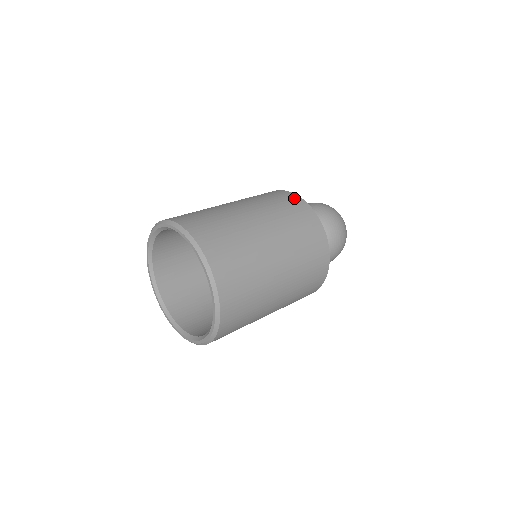
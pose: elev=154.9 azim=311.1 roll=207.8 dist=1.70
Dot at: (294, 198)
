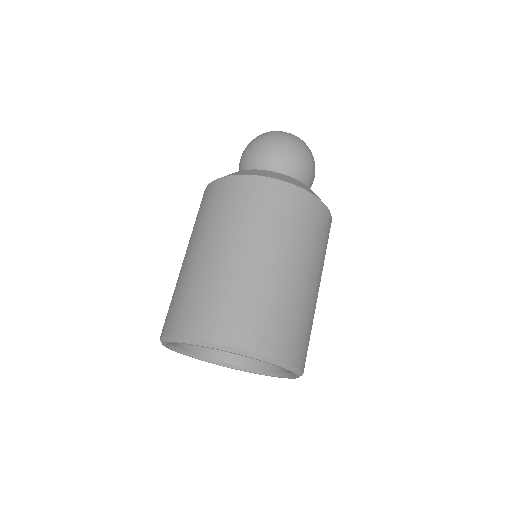
Dot at: (248, 184)
